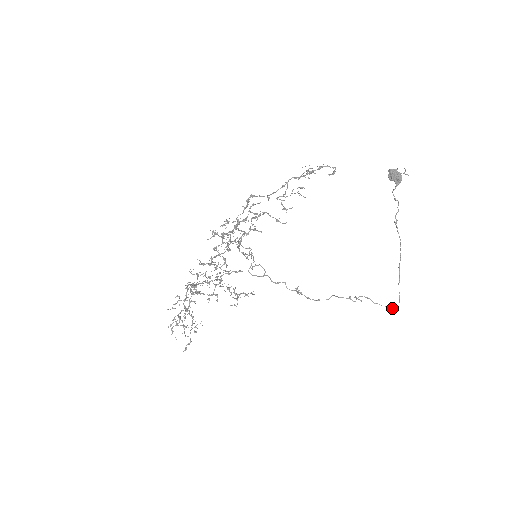
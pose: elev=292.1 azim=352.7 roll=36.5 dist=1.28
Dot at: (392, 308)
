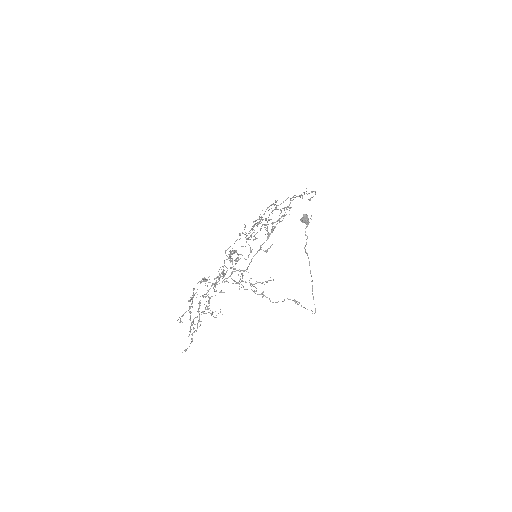
Dot at: (312, 311)
